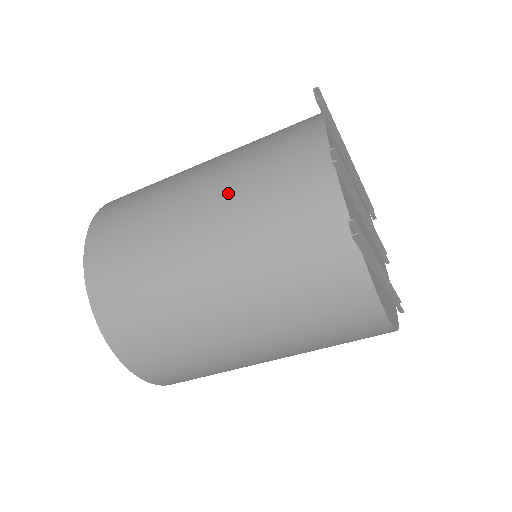
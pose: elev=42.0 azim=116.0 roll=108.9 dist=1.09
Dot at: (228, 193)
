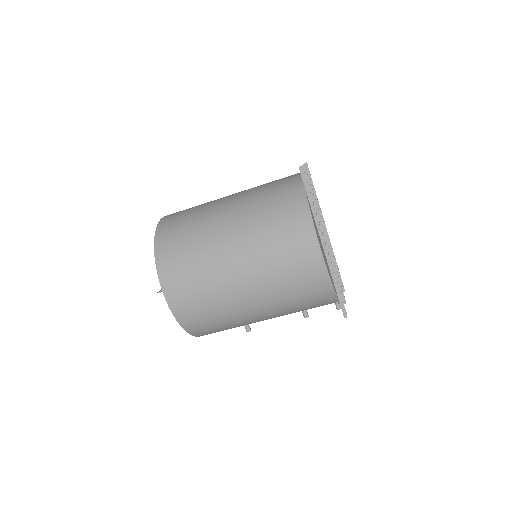
Dot at: occluded
